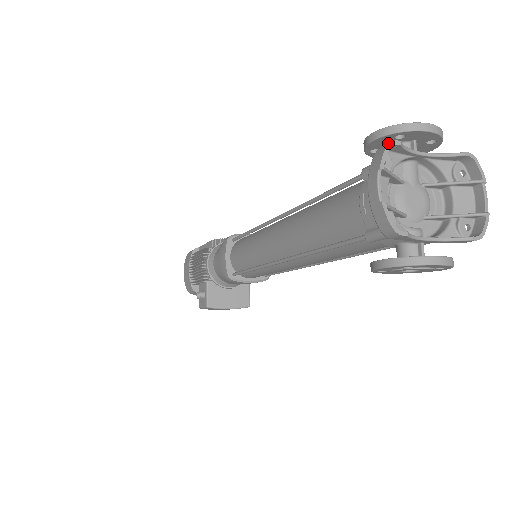
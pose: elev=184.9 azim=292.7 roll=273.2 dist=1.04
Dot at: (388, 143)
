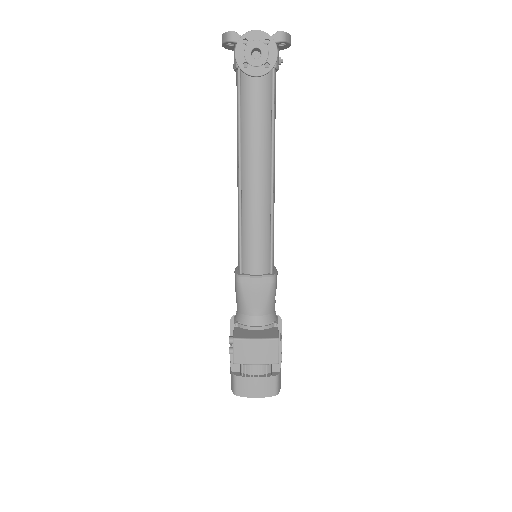
Dot at: occluded
